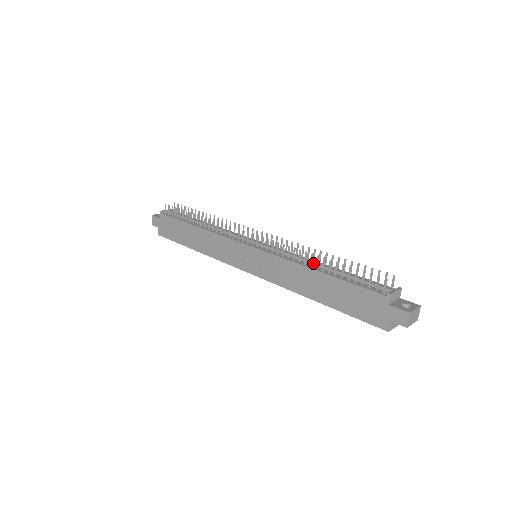
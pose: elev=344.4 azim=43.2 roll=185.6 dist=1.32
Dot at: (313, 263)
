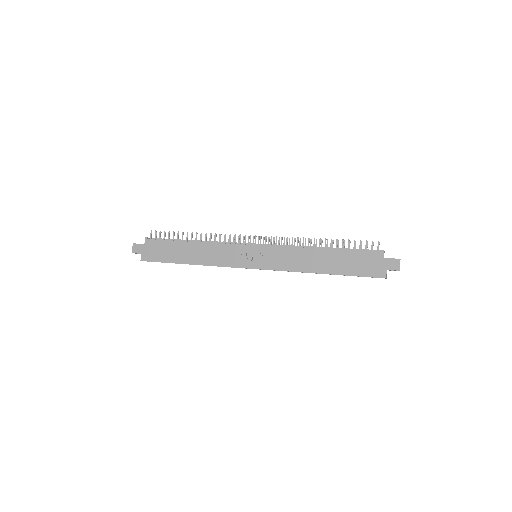
Dot at: (314, 247)
